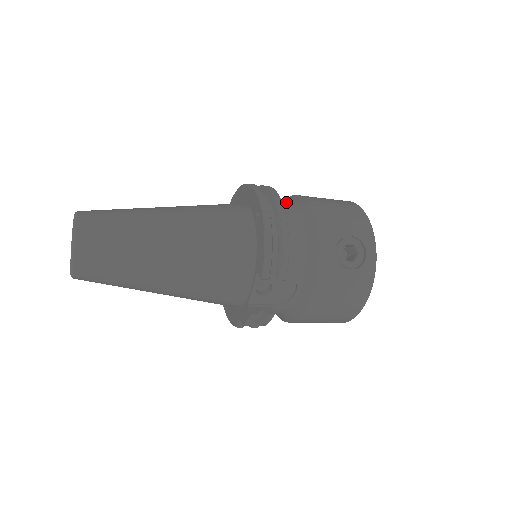
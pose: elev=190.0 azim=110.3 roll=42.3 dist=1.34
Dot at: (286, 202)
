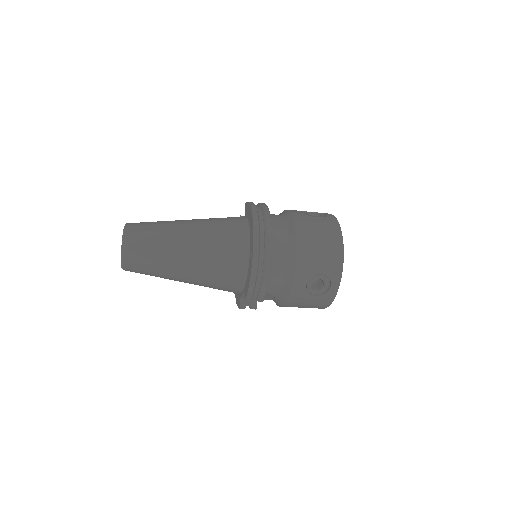
Dot at: (283, 230)
